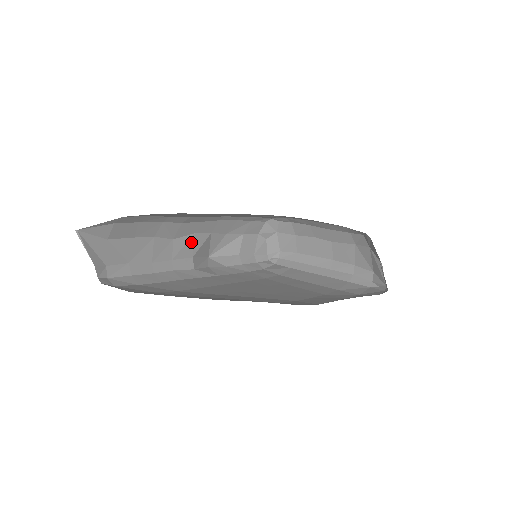
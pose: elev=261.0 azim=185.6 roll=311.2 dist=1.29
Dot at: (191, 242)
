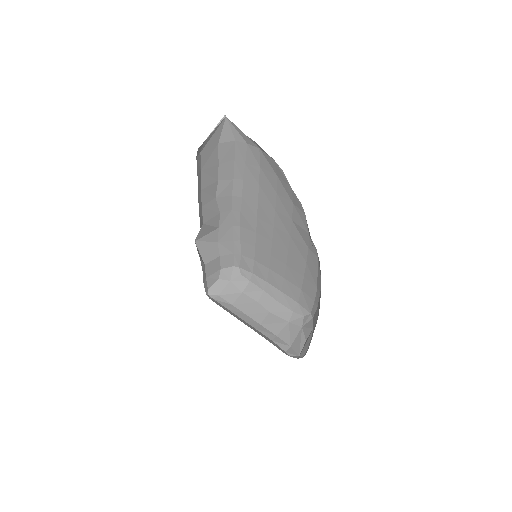
Dot at: (214, 214)
